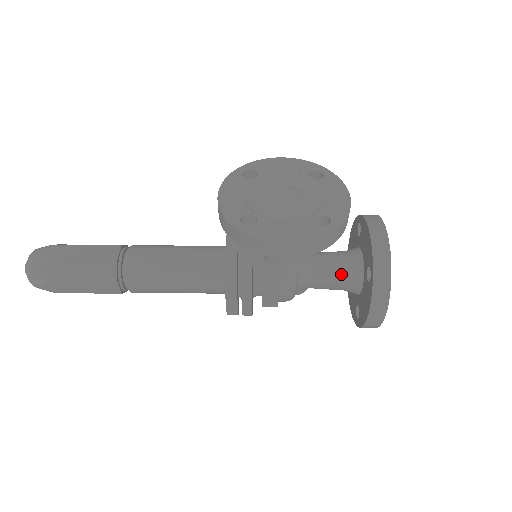
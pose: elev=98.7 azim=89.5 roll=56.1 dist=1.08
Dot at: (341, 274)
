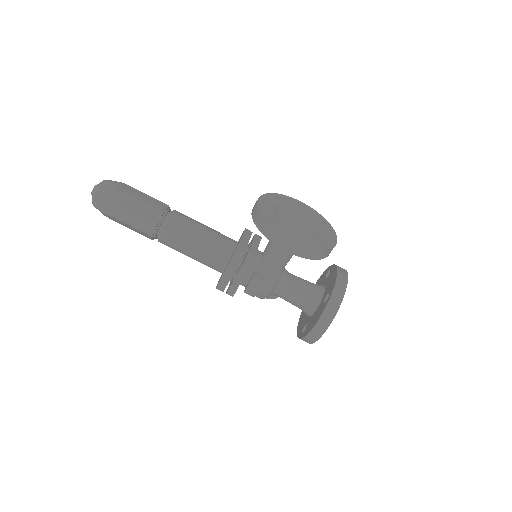
Dot at: (306, 294)
